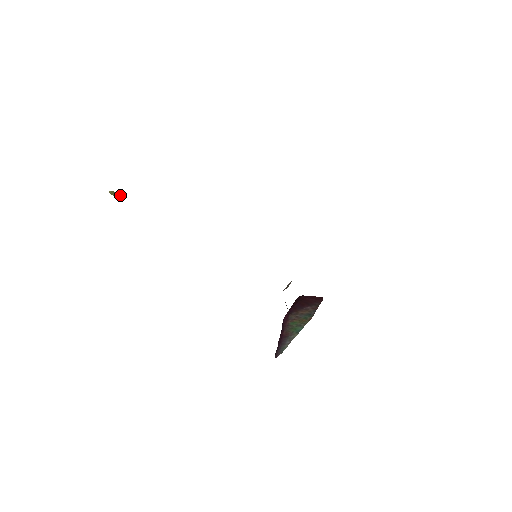
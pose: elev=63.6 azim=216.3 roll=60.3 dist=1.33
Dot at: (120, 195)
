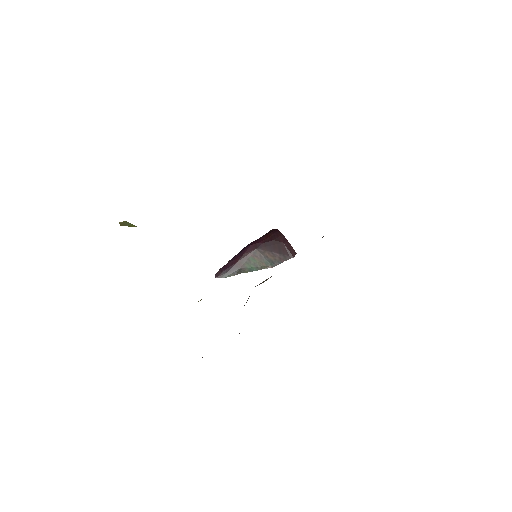
Dot at: occluded
